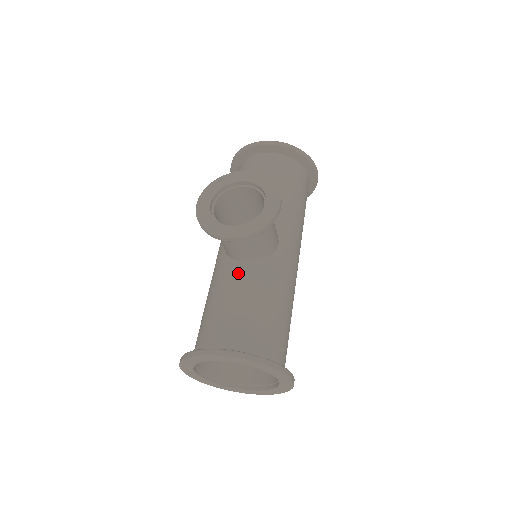
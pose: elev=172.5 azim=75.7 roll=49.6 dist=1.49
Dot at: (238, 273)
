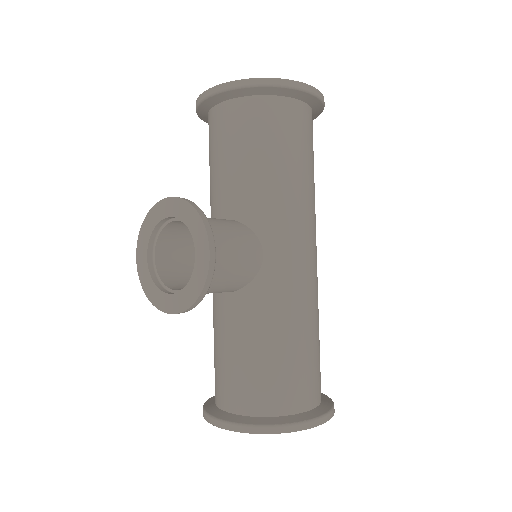
Dot at: (224, 310)
